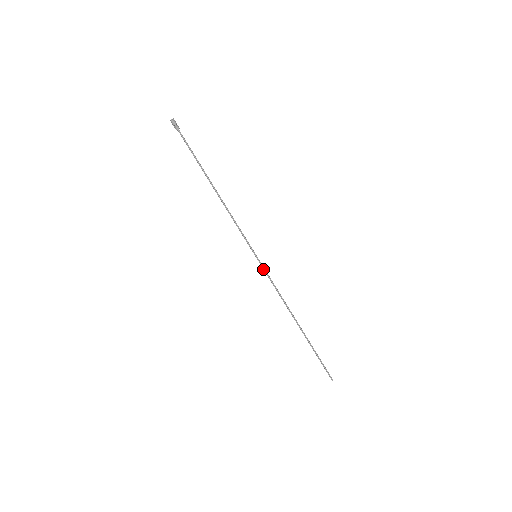
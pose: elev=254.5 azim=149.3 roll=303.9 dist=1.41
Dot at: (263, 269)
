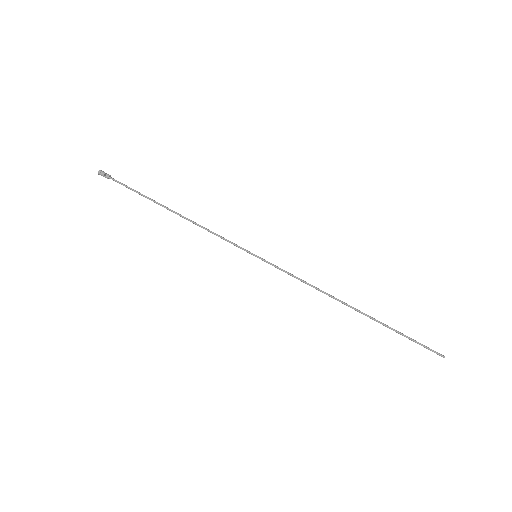
Dot at: occluded
